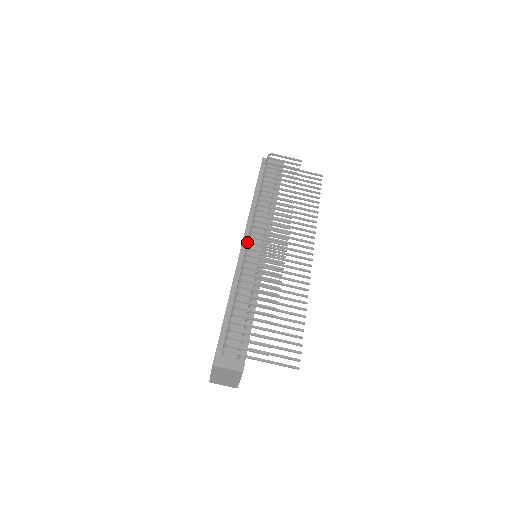
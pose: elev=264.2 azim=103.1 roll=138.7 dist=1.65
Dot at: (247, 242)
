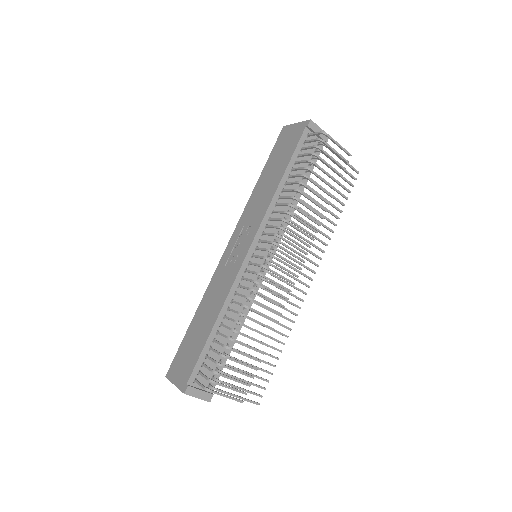
Dot at: (259, 257)
